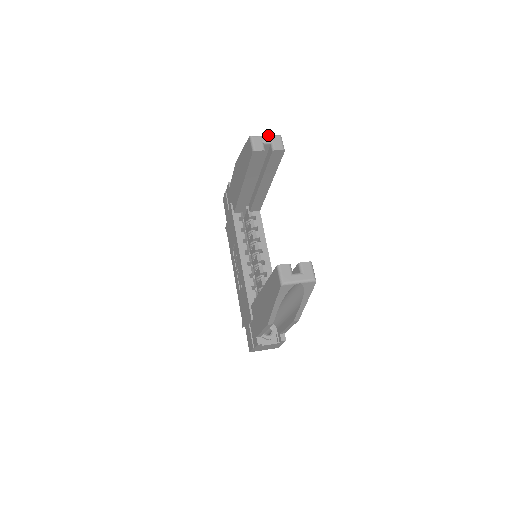
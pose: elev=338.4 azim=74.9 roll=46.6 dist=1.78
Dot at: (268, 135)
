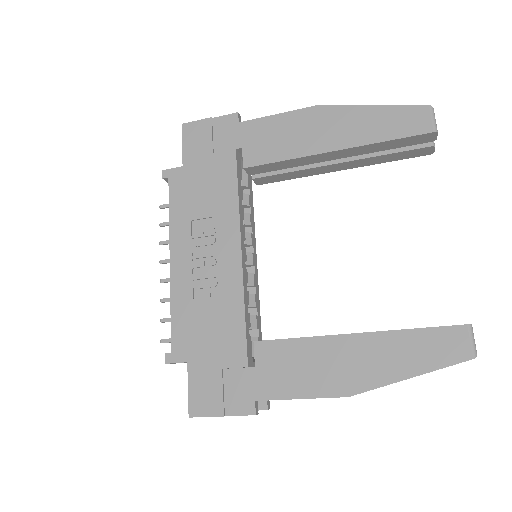
Dot at: occluded
